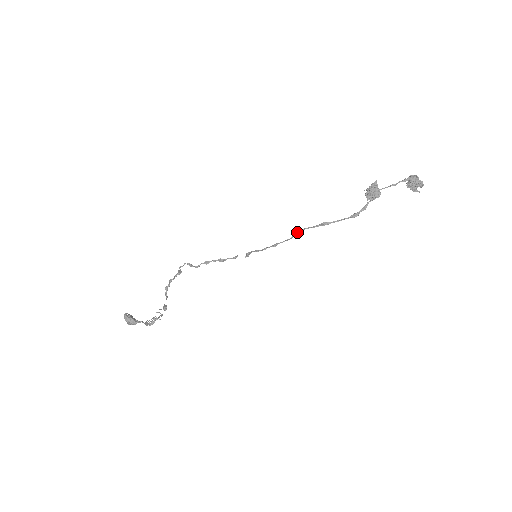
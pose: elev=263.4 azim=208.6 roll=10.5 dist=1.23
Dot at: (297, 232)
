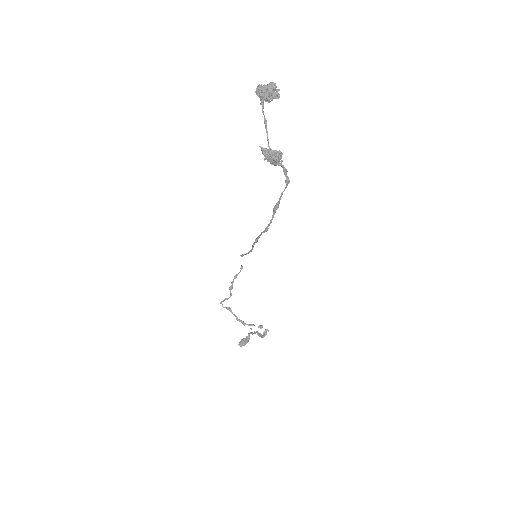
Dot at: (267, 230)
